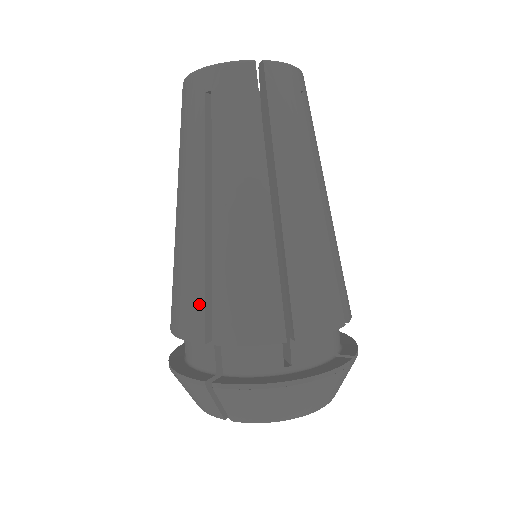
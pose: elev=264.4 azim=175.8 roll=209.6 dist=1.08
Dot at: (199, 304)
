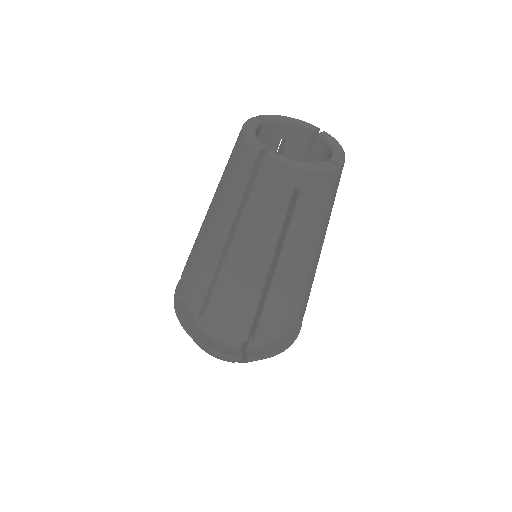
Dot at: (248, 321)
